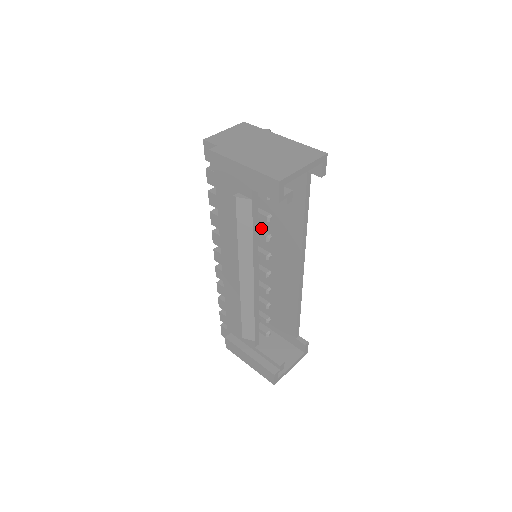
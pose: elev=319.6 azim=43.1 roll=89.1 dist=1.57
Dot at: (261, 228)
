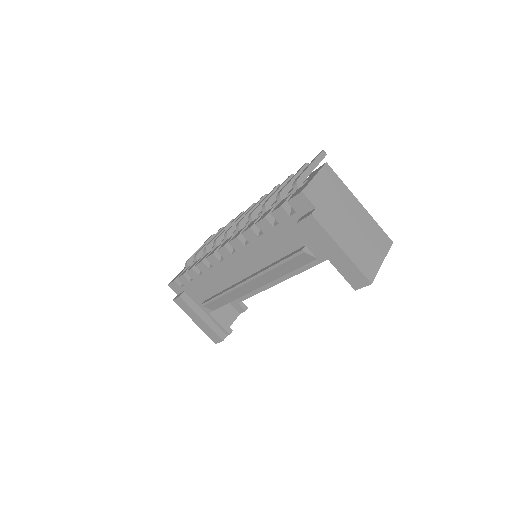
Dot at: occluded
